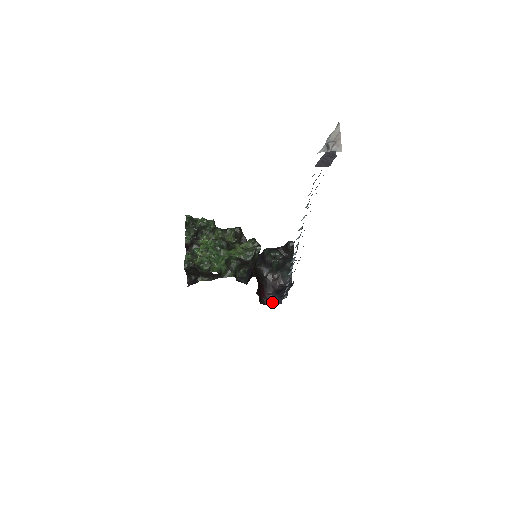
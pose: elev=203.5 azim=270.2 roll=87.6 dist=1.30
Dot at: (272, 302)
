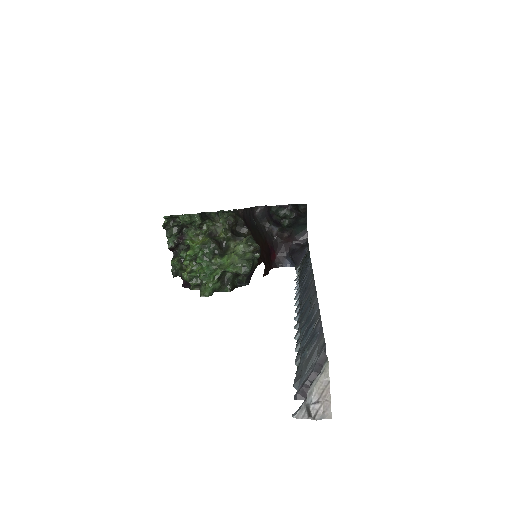
Dot at: (285, 264)
